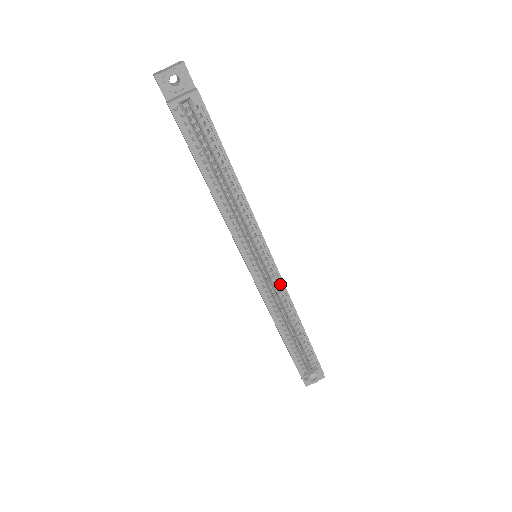
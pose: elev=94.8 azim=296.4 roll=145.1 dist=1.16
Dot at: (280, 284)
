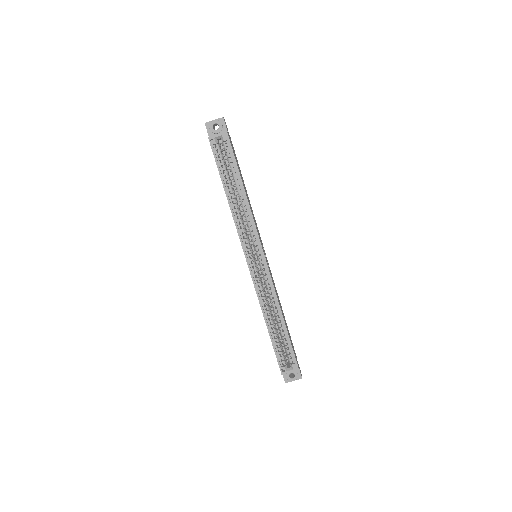
Dot at: (269, 278)
